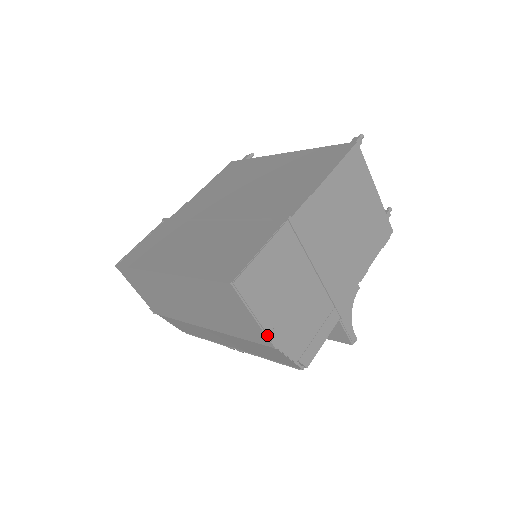
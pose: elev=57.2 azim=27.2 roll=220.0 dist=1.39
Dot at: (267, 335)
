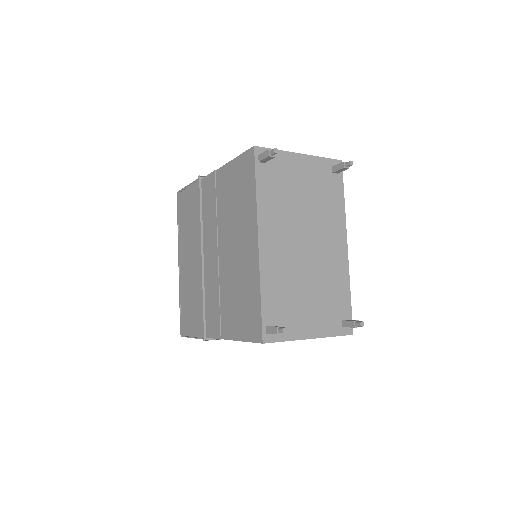
Dot at: occluded
